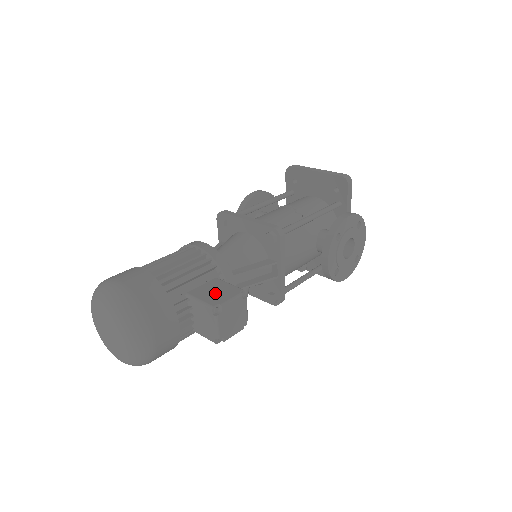
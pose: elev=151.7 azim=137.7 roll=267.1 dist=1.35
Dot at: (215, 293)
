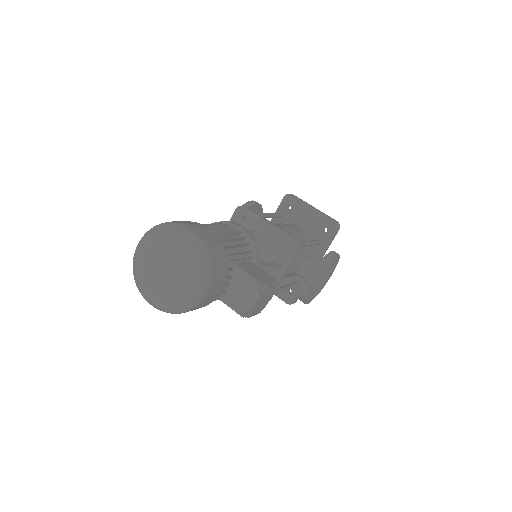
Dot at: (257, 273)
